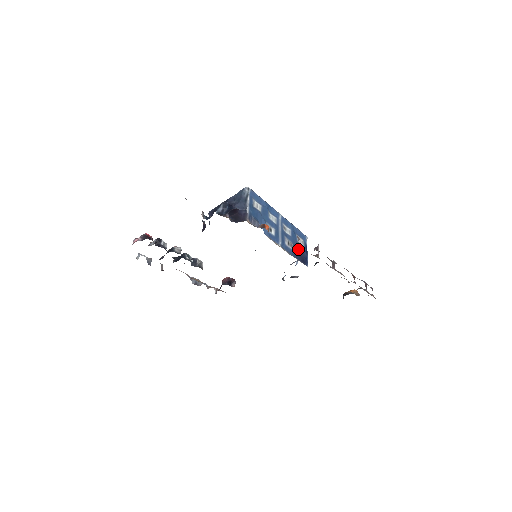
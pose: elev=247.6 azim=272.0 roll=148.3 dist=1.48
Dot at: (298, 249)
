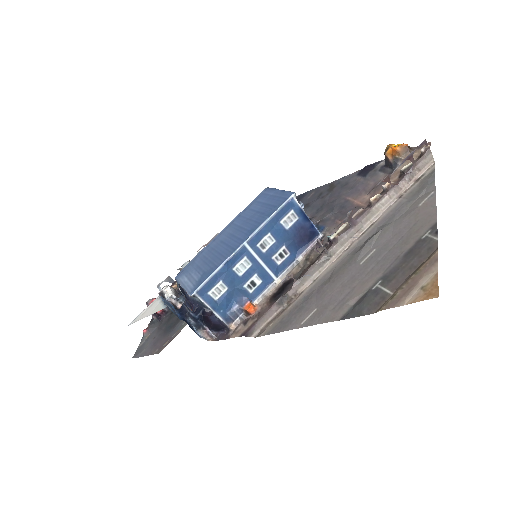
Dot at: (295, 236)
